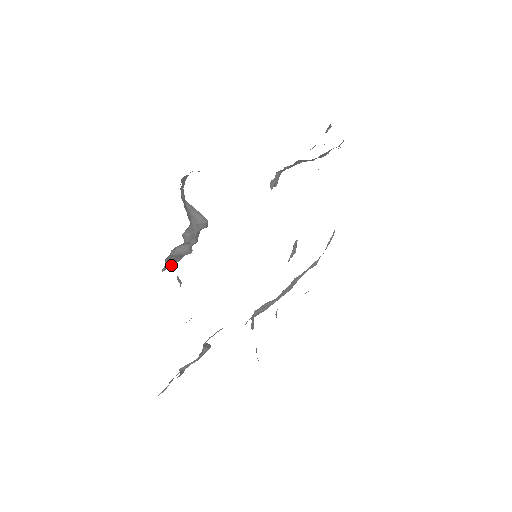
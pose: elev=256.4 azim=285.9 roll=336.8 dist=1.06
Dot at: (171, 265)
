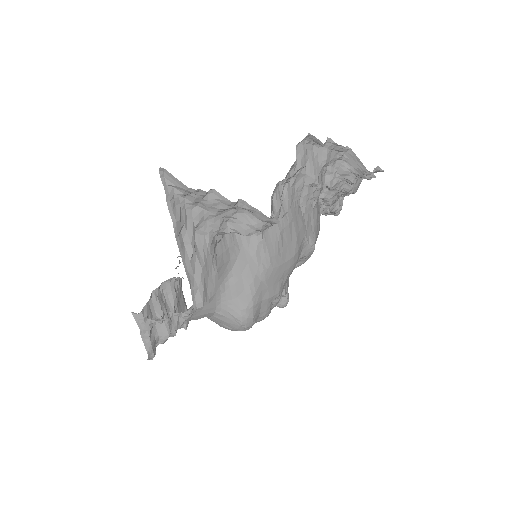
Dot at: (147, 327)
